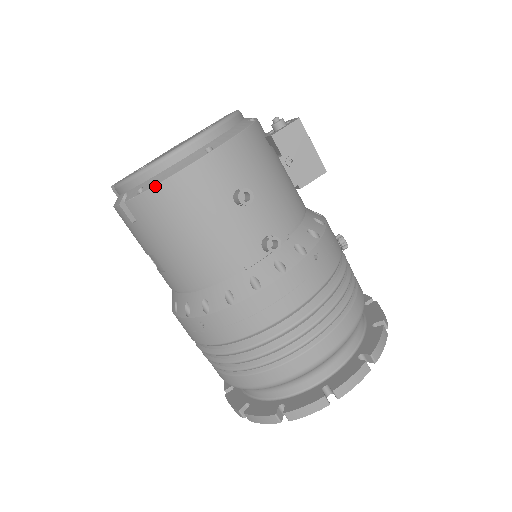
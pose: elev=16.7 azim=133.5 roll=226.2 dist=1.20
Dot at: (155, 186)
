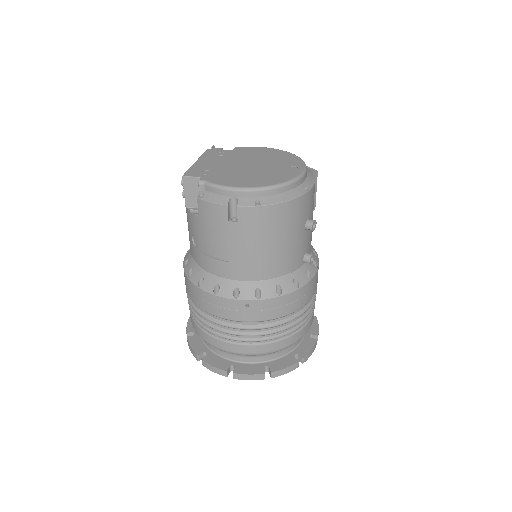
Dot at: (274, 204)
